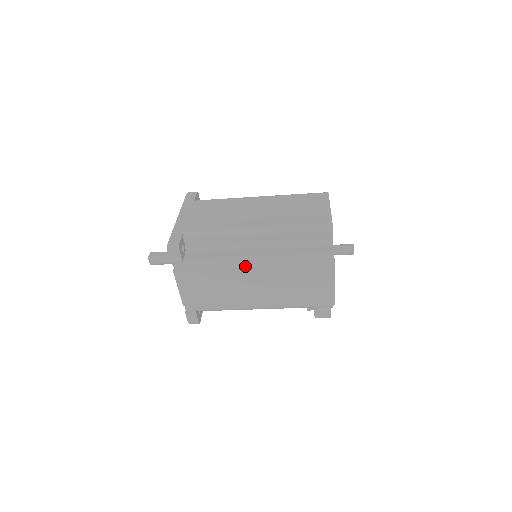
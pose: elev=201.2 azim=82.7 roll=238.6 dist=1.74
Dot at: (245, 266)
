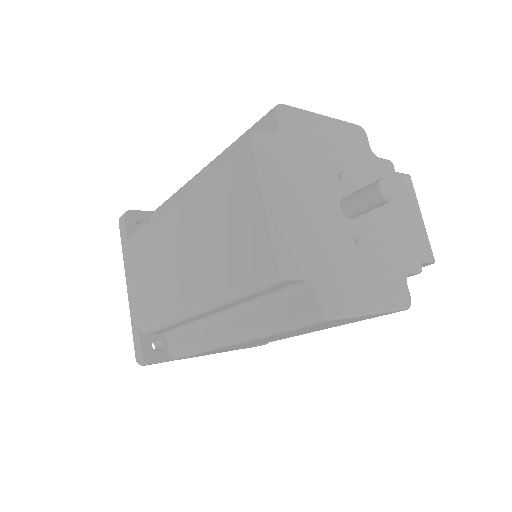
Dot at: (230, 346)
